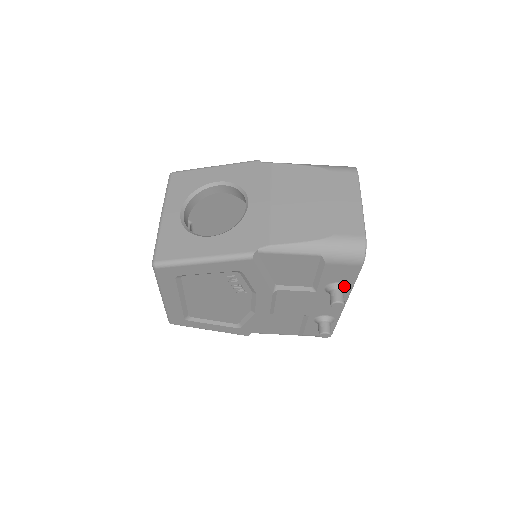
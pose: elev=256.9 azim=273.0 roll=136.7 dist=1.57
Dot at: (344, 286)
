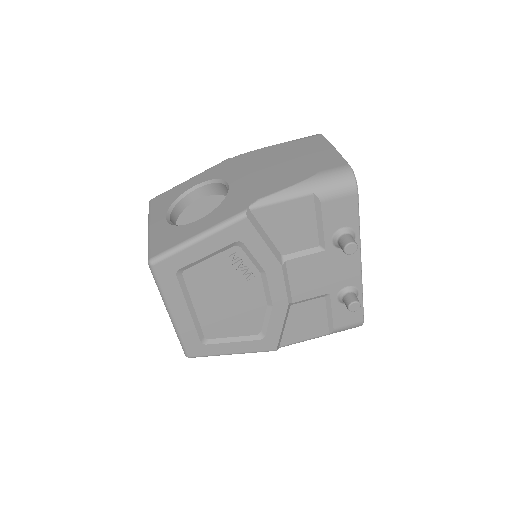
Dot at: (350, 230)
